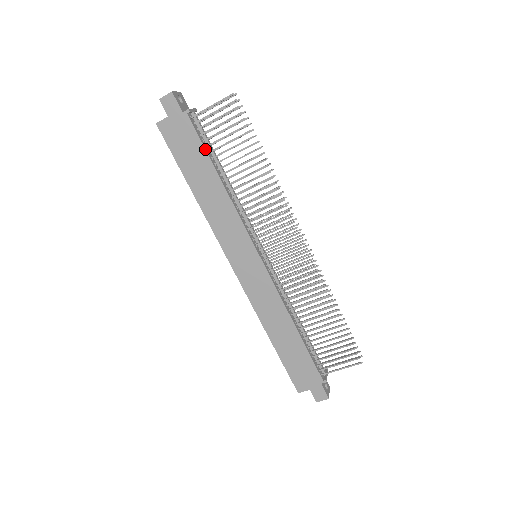
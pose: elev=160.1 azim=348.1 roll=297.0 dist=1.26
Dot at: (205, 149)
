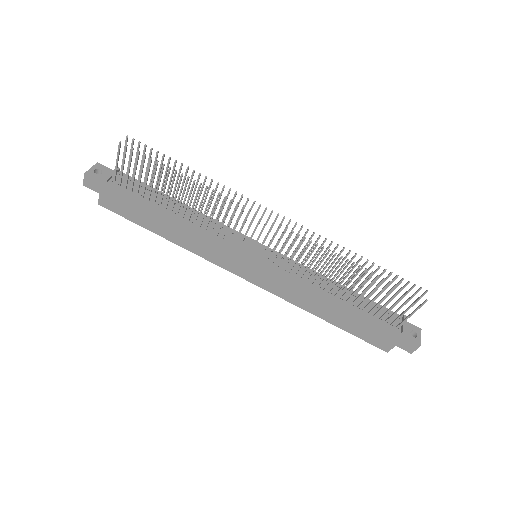
Dot at: (142, 201)
